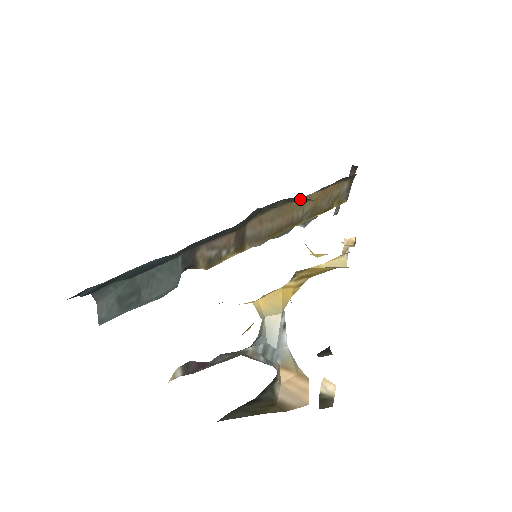
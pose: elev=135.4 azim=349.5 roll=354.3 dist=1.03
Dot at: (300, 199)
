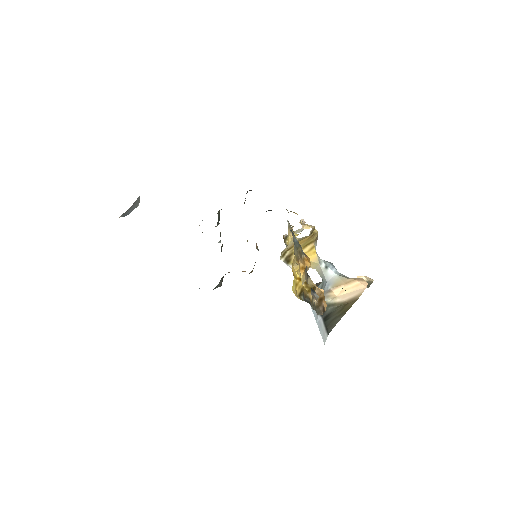
Dot at: occluded
